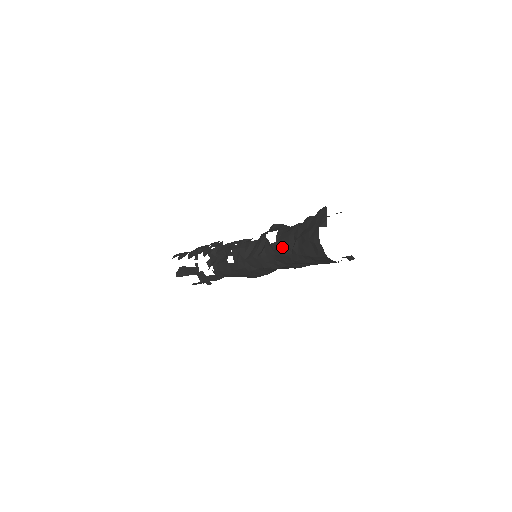
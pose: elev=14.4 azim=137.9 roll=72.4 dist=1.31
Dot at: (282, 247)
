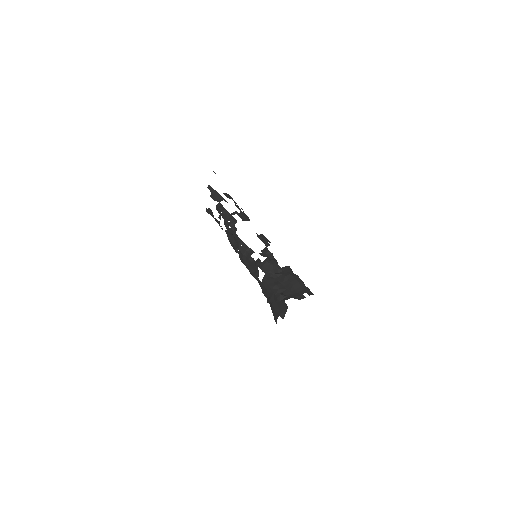
Dot at: (263, 290)
